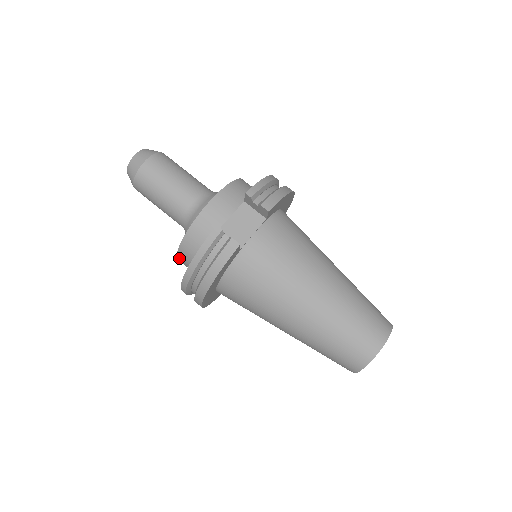
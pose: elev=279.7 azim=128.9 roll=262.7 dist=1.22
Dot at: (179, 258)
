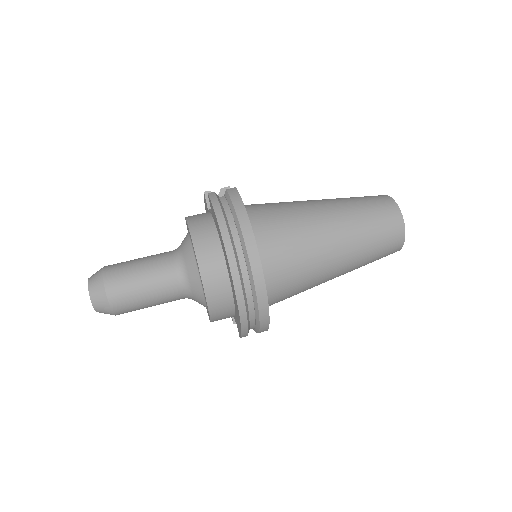
Dot at: (204, 274)
